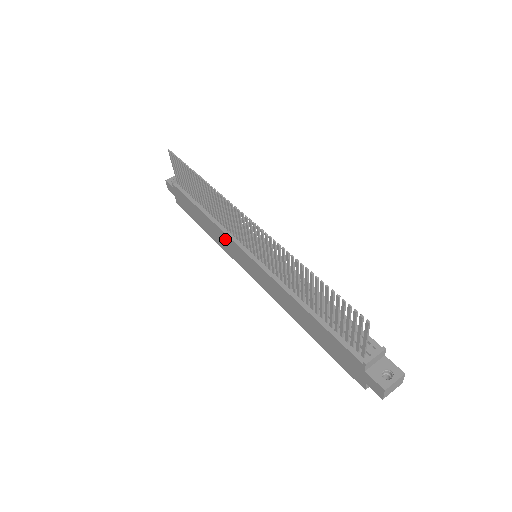
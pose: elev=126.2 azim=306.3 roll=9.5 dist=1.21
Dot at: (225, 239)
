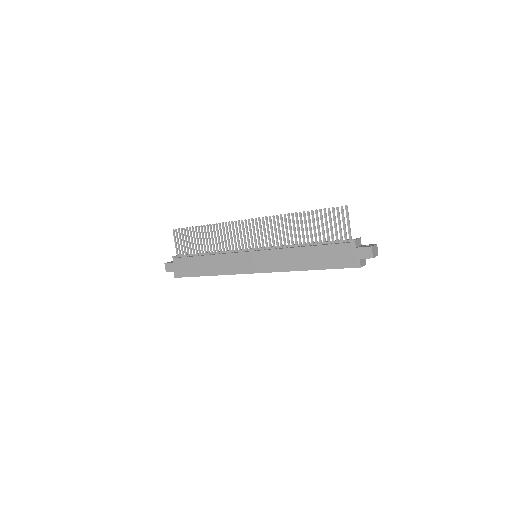
Dot at: (229, 260)
